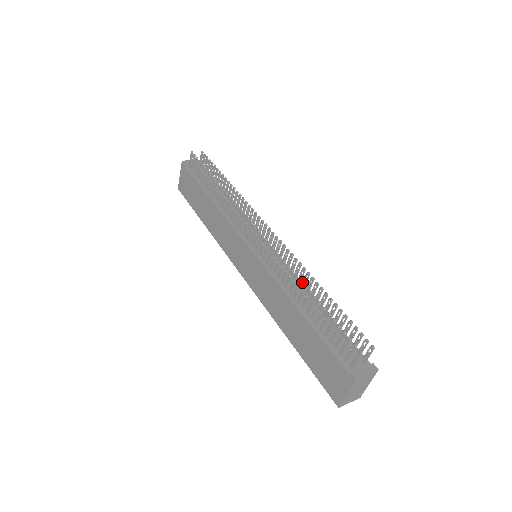
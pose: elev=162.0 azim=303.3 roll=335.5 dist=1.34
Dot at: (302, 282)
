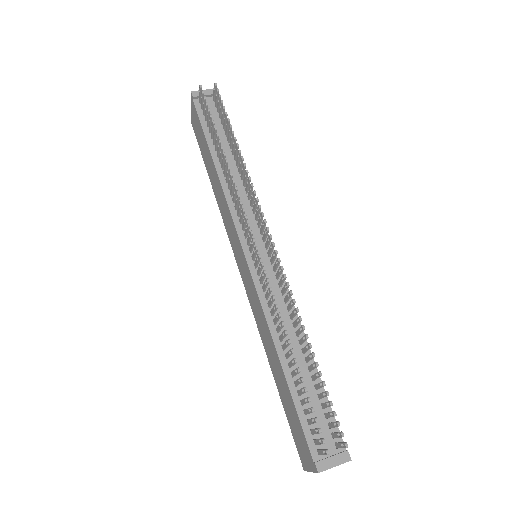
Dot at: (287, 334)
